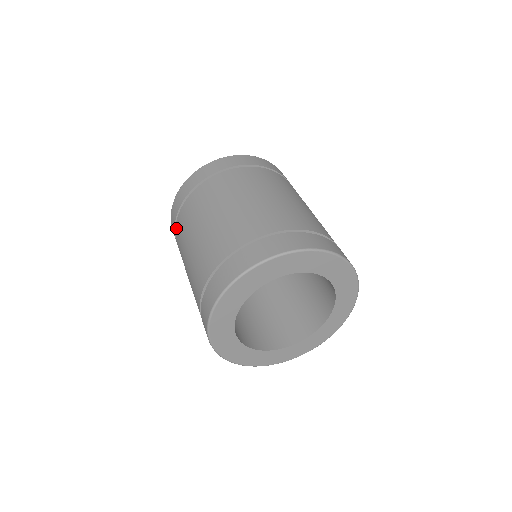
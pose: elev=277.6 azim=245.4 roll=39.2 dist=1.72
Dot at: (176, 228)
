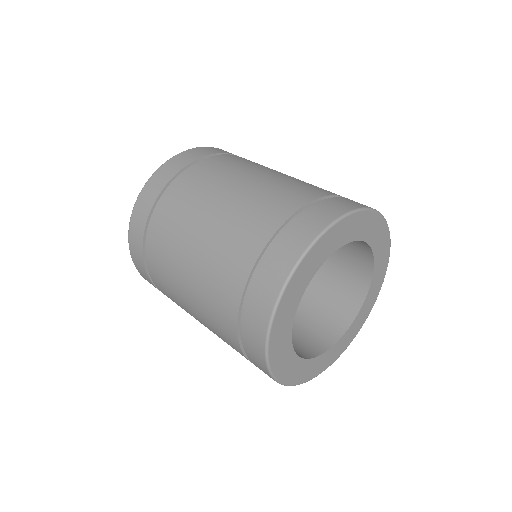
Dot at: (154, 220)
